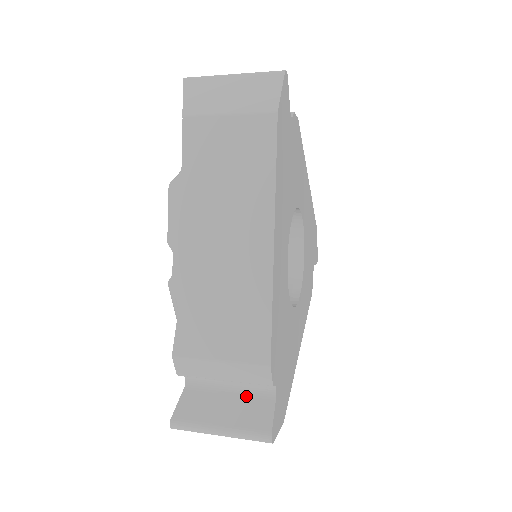
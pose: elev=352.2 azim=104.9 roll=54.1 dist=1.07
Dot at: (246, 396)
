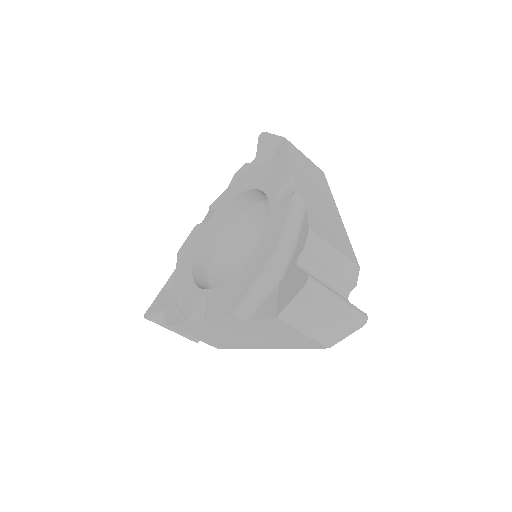
Dot at: (335, 292)
